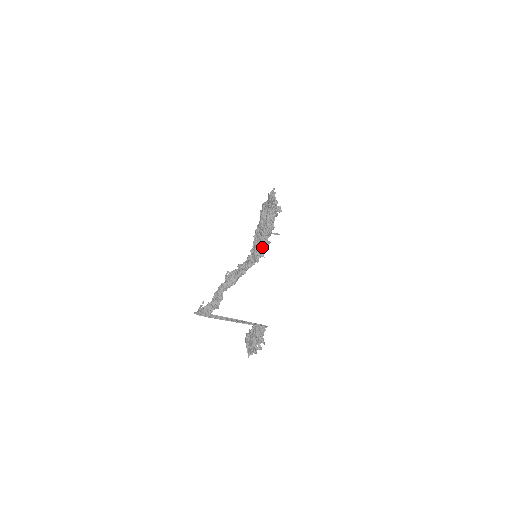
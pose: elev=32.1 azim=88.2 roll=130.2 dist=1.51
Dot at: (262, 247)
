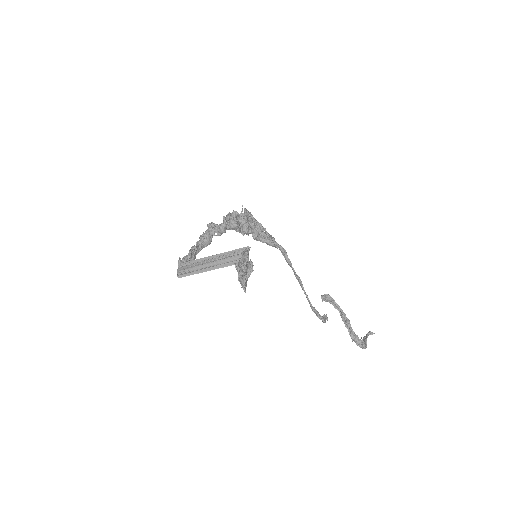
Dot at: occluded
